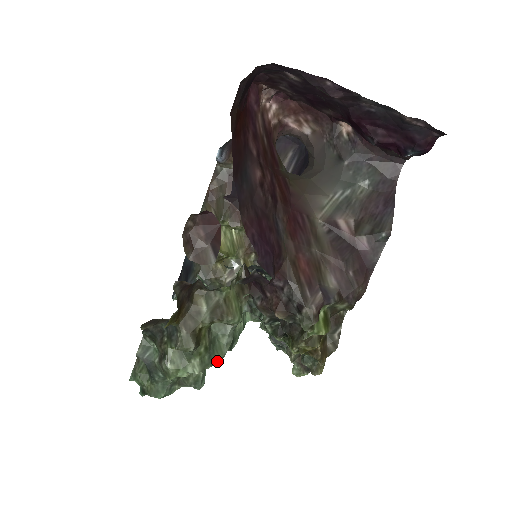
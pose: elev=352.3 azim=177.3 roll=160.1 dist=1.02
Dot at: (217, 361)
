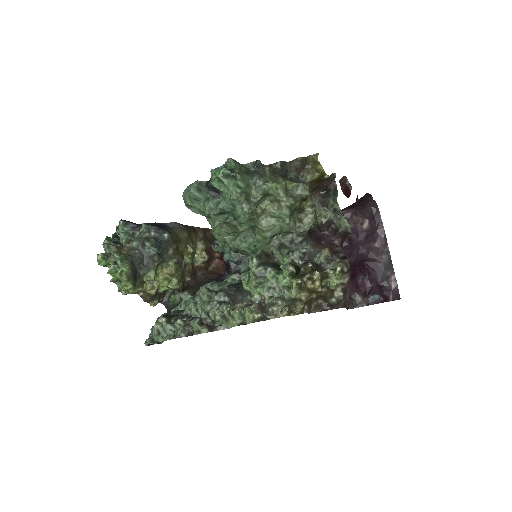
Dot at: (289, 219)
